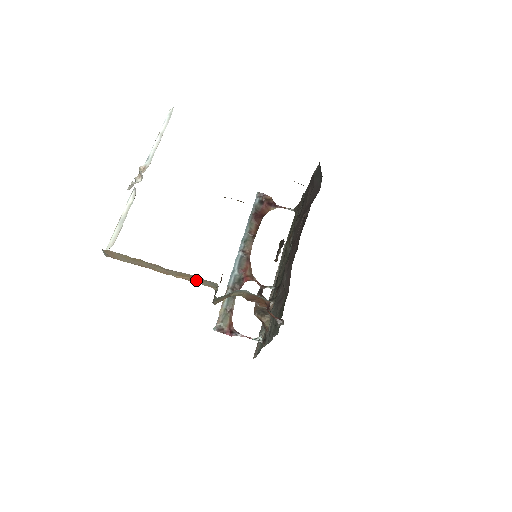
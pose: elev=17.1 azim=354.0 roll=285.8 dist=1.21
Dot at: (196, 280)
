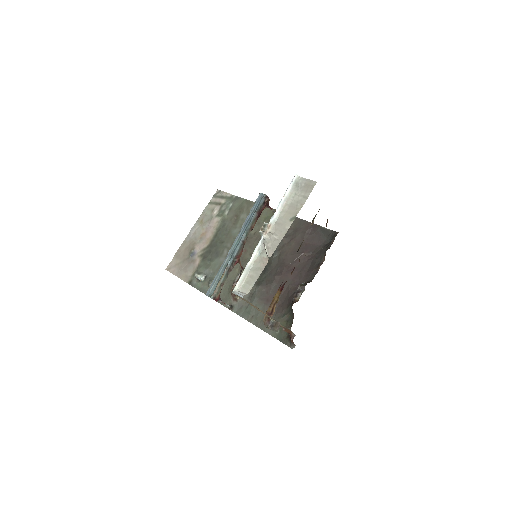
Dot at: (269, 316)
